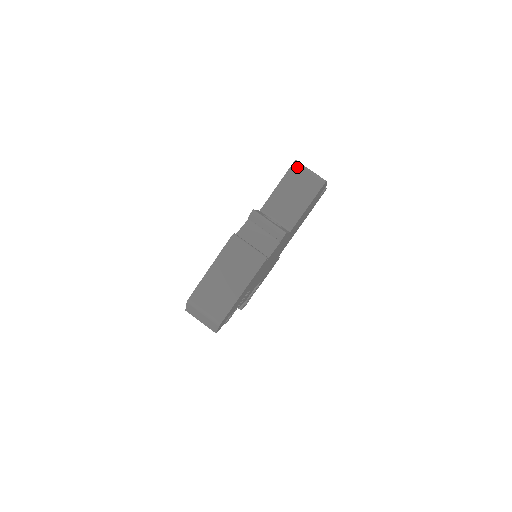
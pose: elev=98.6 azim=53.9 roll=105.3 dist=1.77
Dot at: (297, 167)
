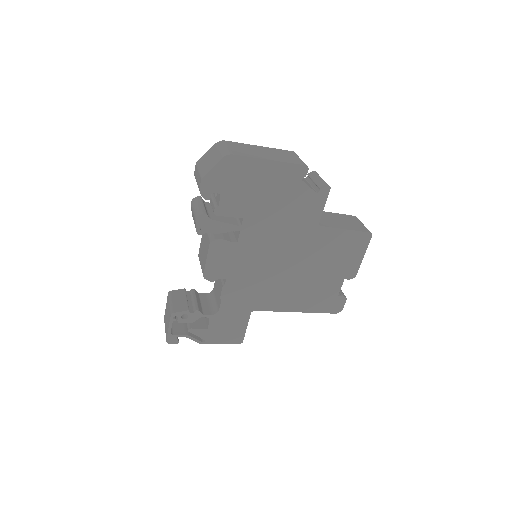
Dot at: (356, 218)
